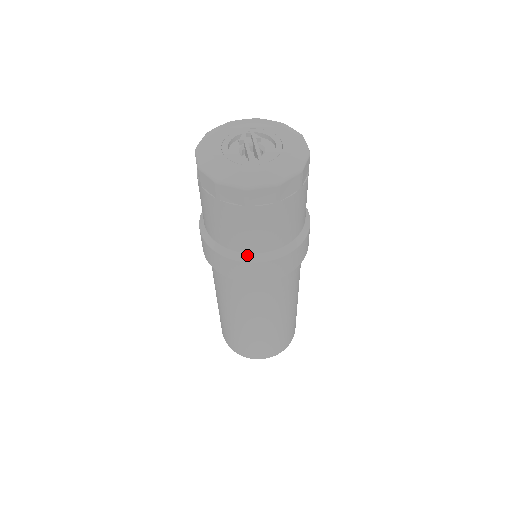
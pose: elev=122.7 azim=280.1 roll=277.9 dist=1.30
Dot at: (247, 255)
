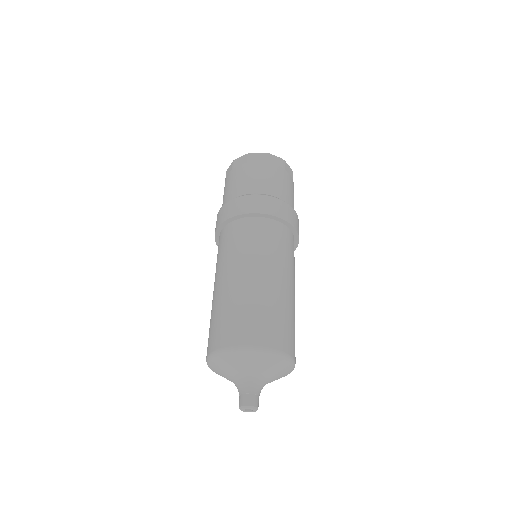
Dot at: (244, 195)
